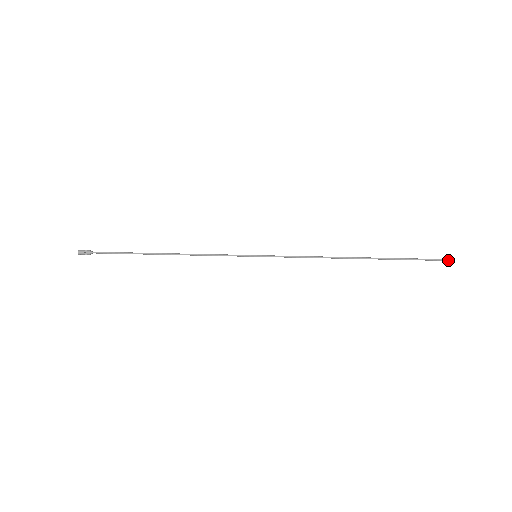
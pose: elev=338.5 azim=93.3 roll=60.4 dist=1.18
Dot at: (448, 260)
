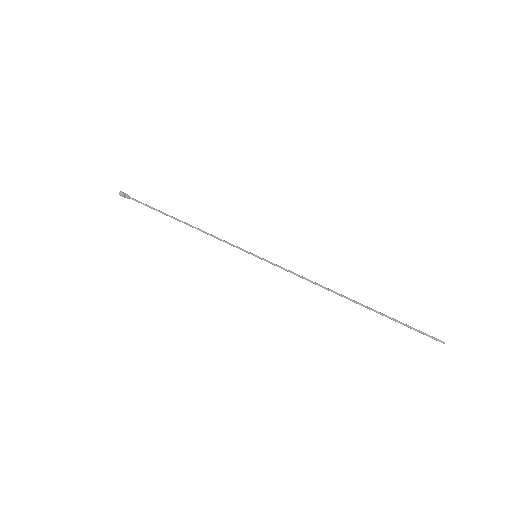
Dot at: (437, 340)
